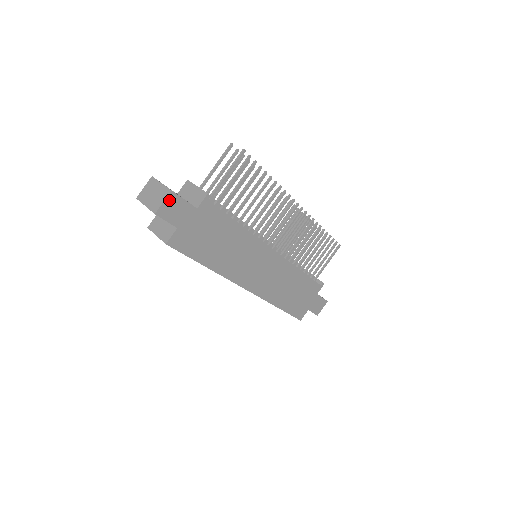
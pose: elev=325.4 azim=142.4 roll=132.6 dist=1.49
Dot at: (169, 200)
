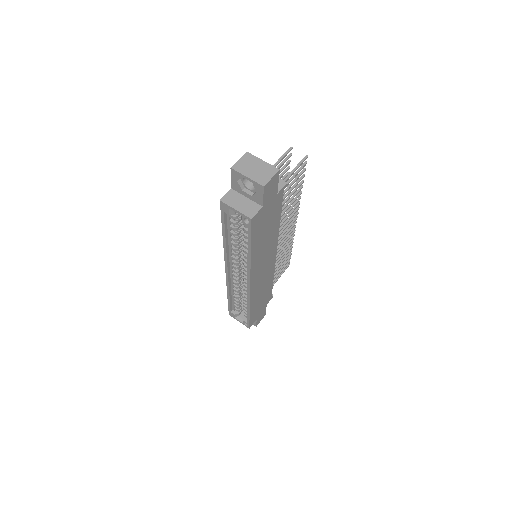
Dot at: (274, 178)
